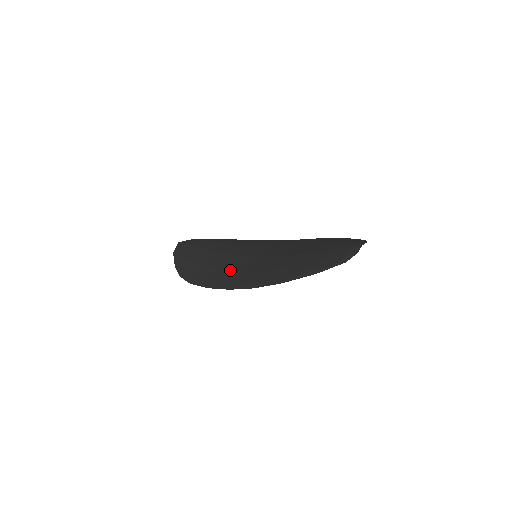
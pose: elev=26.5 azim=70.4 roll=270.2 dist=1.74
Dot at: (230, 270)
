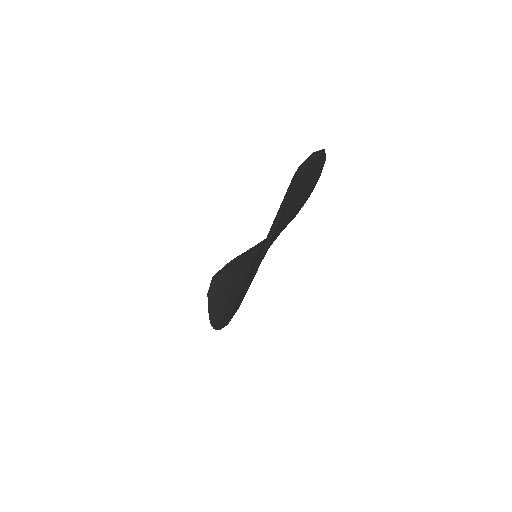
Dot at: (235, 292)
